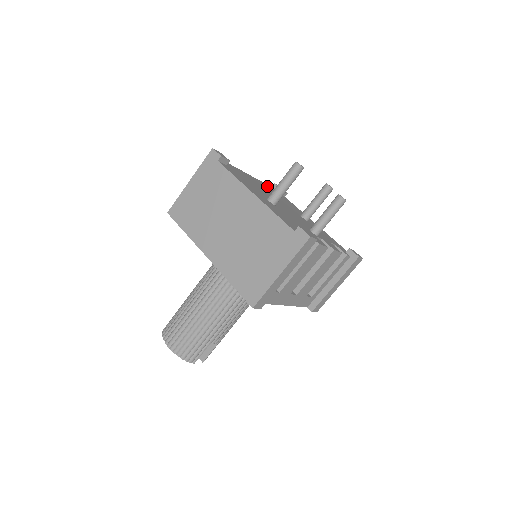
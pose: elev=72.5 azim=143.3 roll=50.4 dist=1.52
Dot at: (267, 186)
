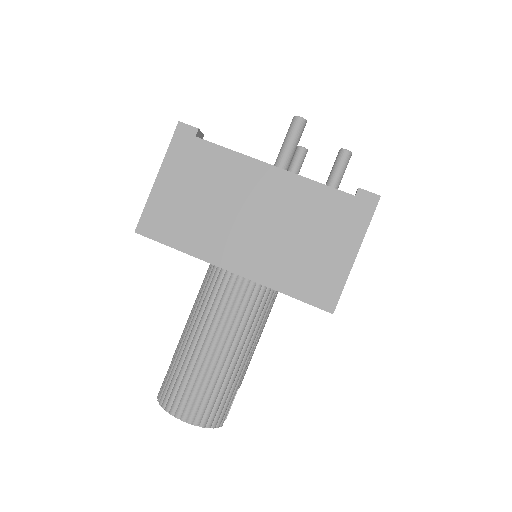
Dot at: occluded
